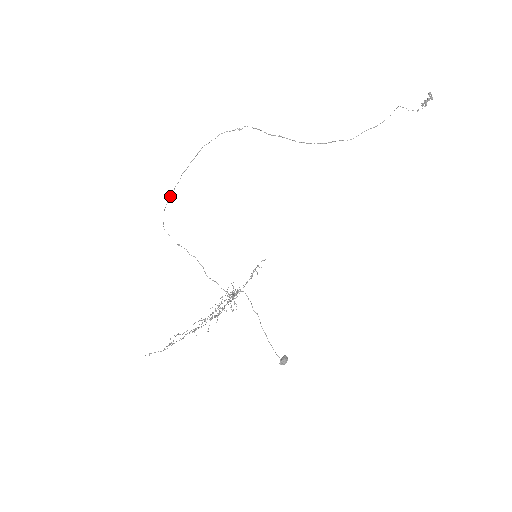
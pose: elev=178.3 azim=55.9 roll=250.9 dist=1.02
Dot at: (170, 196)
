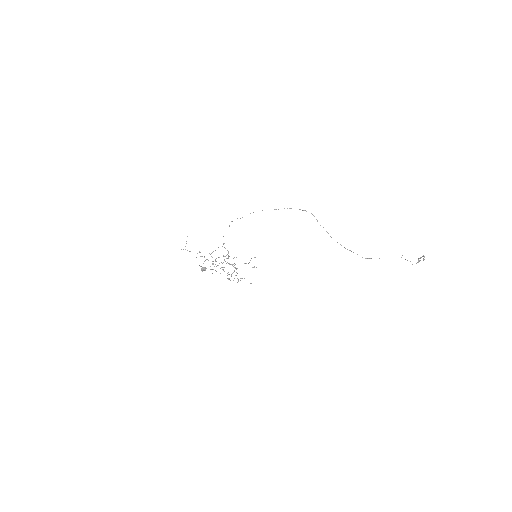
Dot at: occluded
